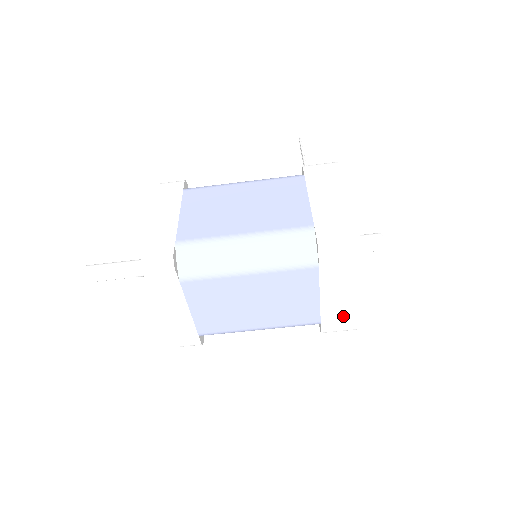
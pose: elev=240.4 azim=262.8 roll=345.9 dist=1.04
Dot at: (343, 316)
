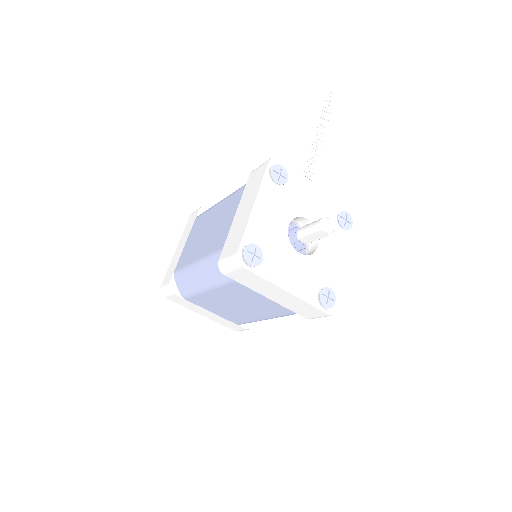
Dot at: (305, 308)
